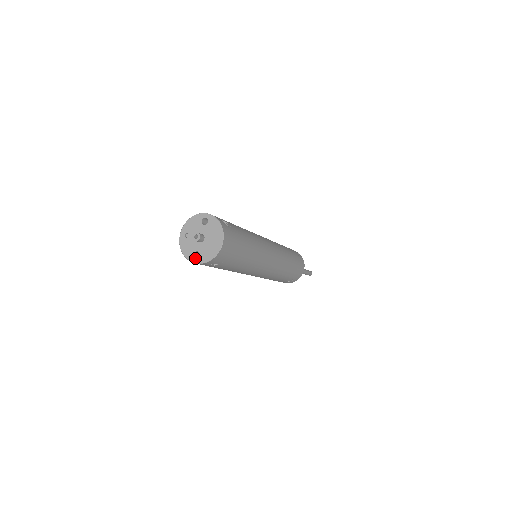
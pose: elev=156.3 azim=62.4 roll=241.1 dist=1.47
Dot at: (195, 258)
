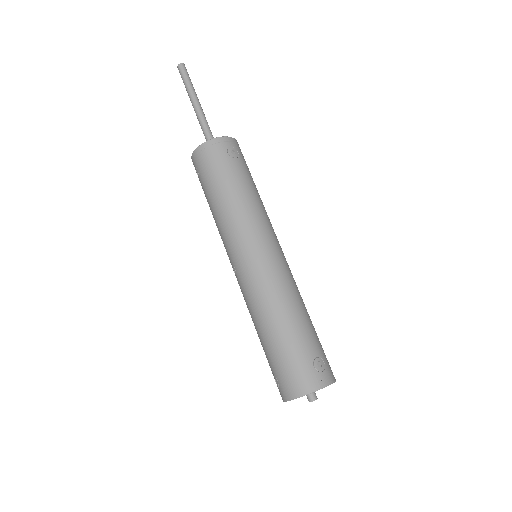
Dot at: occluded
